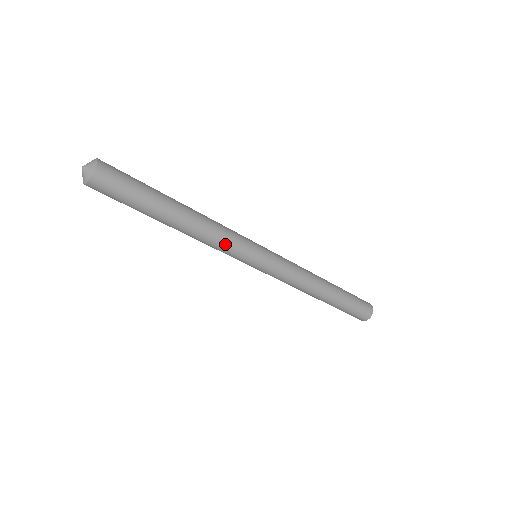
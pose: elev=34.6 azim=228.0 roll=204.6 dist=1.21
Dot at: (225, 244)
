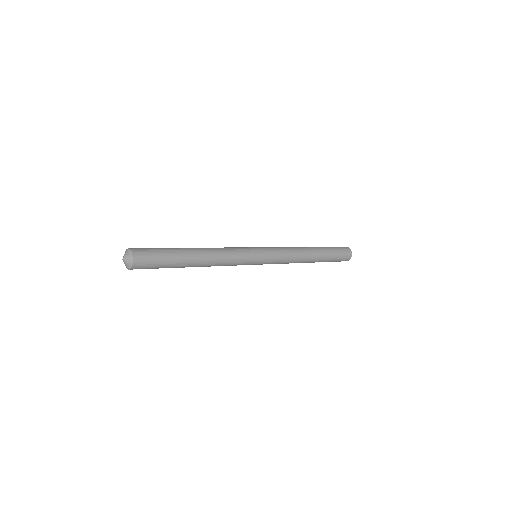
Dot at: (233, 261)
